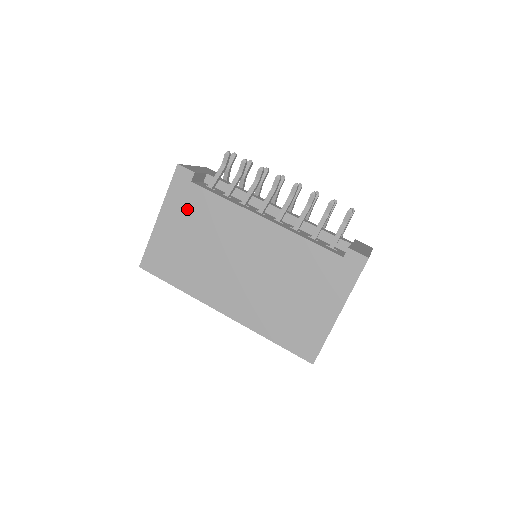
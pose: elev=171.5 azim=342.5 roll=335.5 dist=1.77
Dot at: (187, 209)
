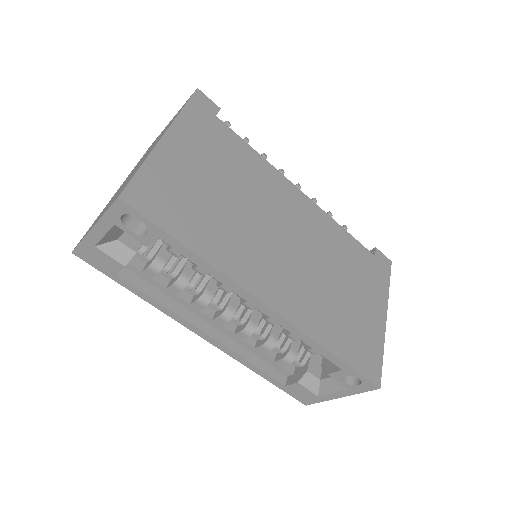
Dot at: (211, 144)
